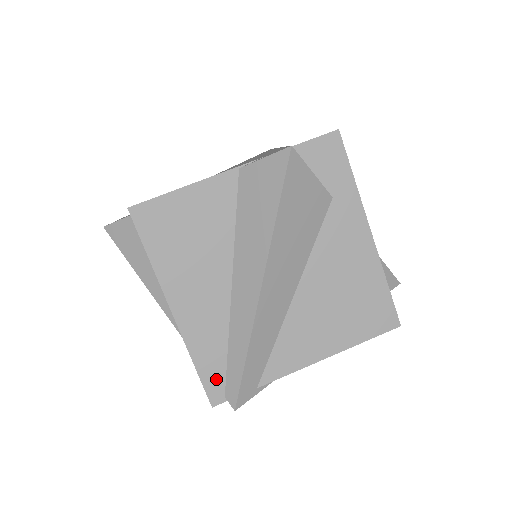
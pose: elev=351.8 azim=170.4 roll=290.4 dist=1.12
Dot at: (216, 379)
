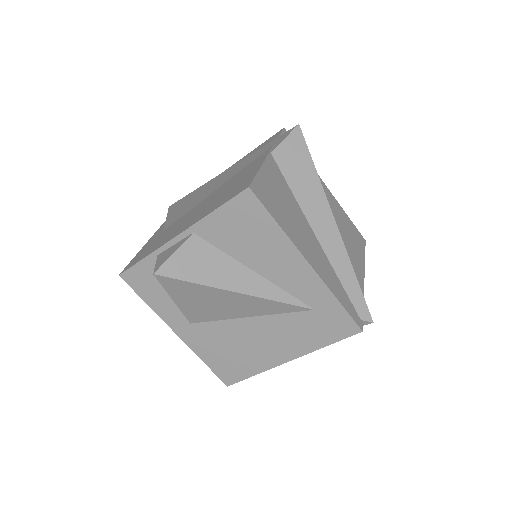
Dot at: (351, 308)
